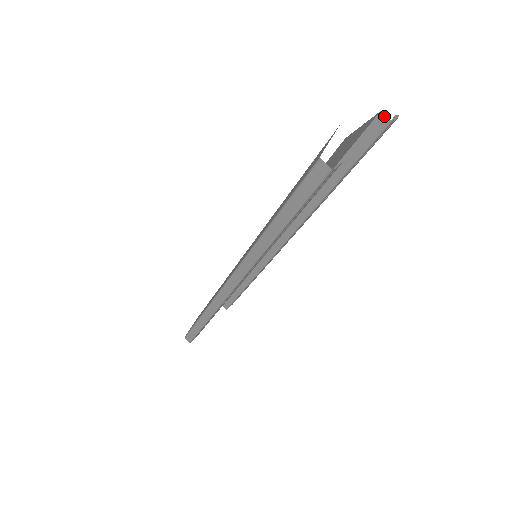
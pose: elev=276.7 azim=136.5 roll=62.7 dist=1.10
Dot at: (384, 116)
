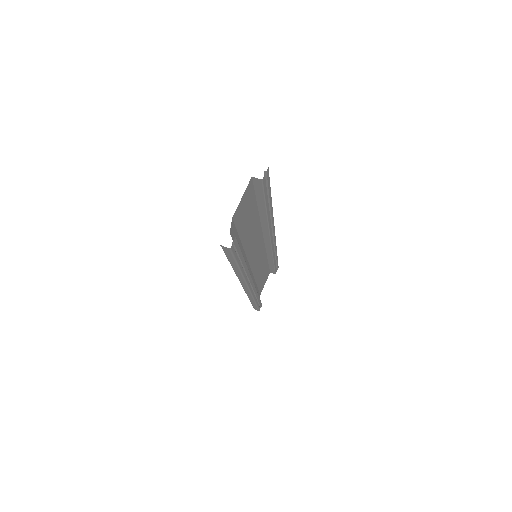
Dot at: (256, 178)
